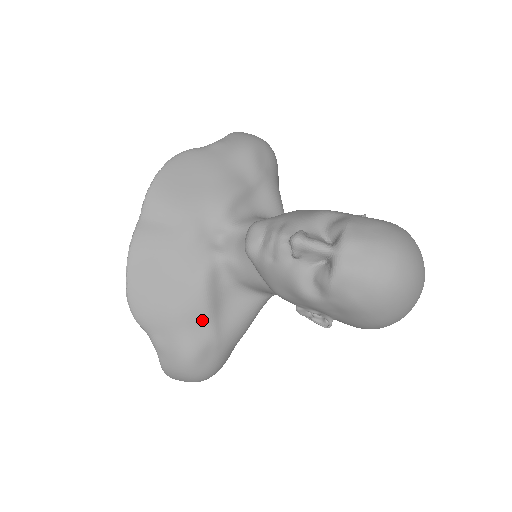
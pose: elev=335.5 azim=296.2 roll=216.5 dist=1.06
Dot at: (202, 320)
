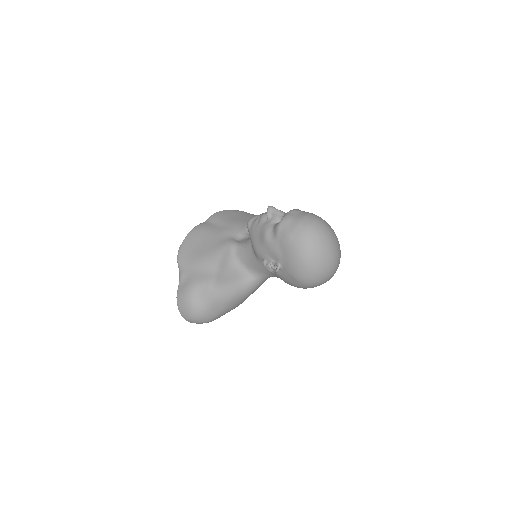
Dot at: (212, 269)
